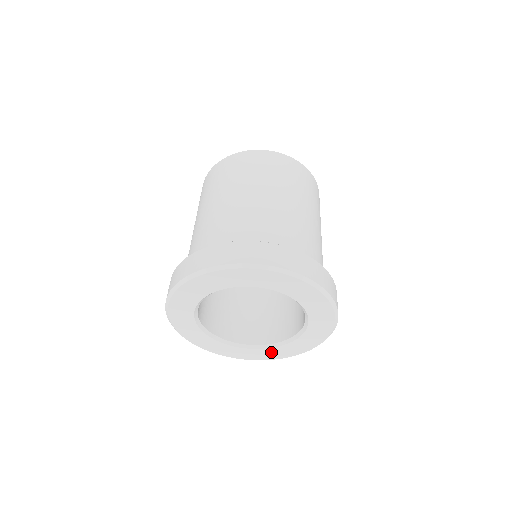
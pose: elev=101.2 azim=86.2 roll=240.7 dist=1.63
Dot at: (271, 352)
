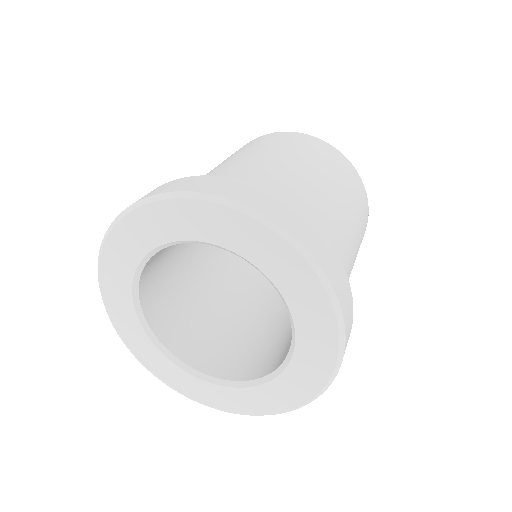
Dot at: (195, 385)
